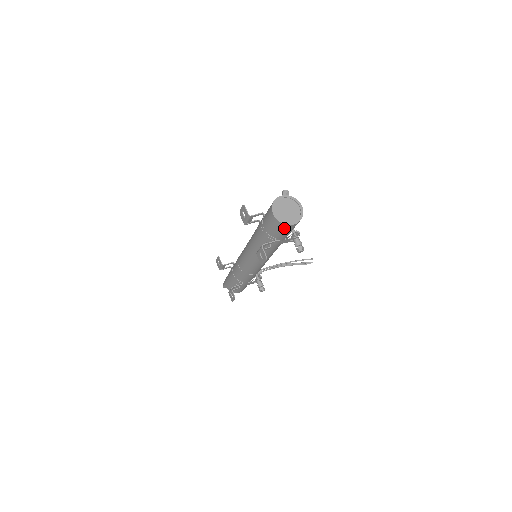
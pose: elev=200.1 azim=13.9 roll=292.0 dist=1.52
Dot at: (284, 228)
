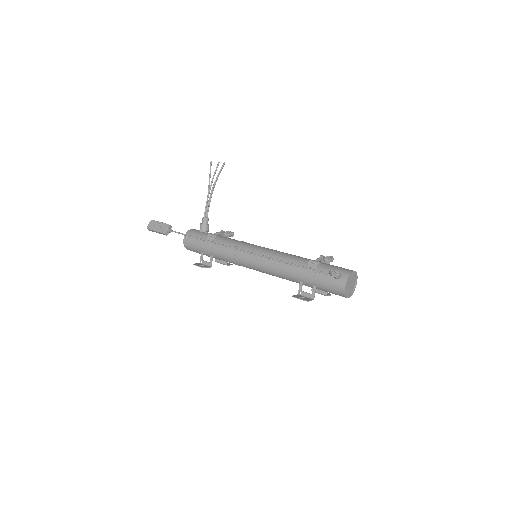
Dot at: occluded
